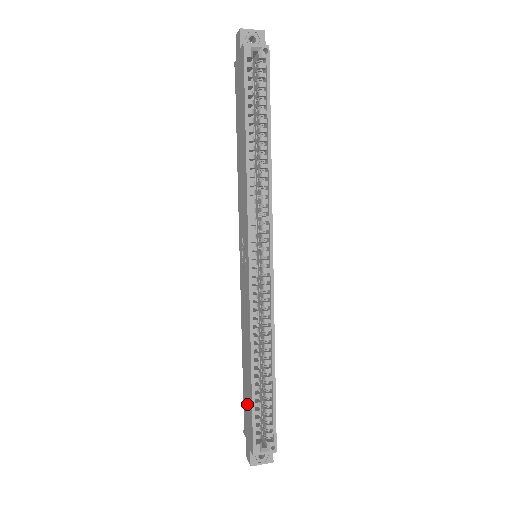
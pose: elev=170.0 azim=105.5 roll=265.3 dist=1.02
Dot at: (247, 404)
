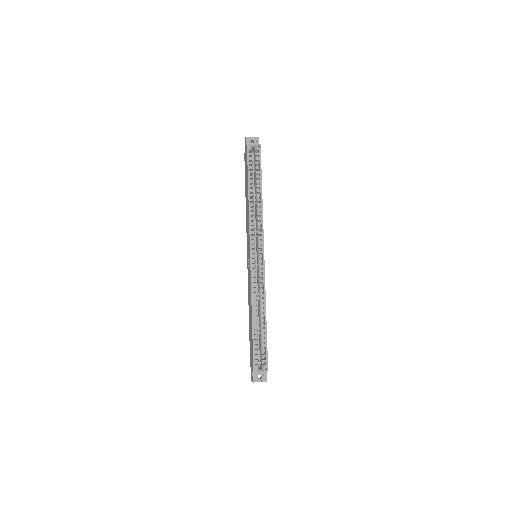
Dot at: (251, 344)
